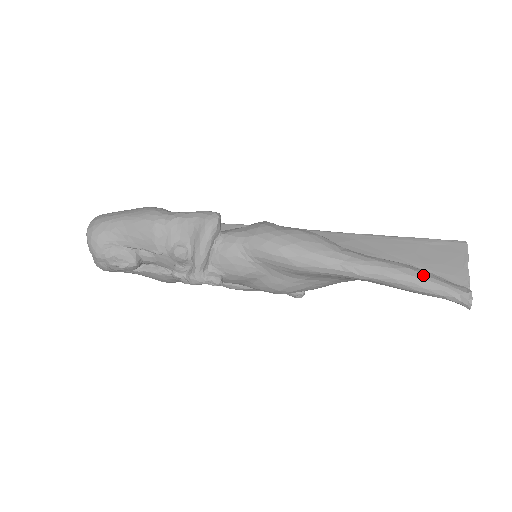
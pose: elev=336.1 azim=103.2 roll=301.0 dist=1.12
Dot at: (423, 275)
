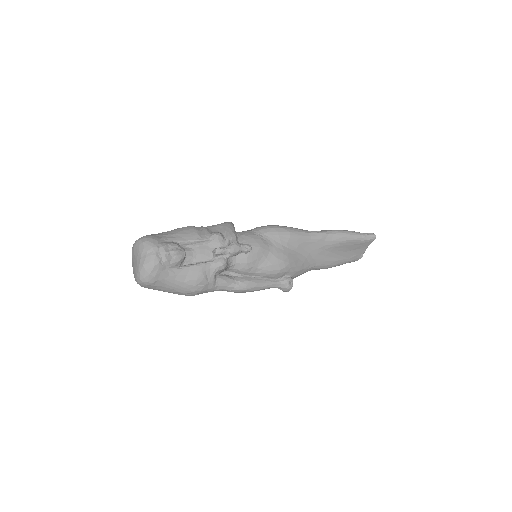
Dot at: occluded
